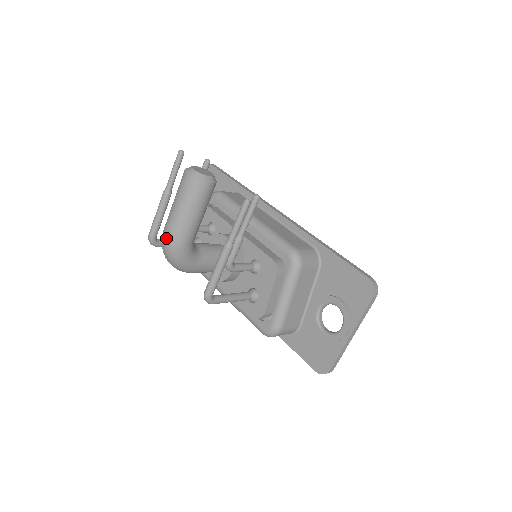
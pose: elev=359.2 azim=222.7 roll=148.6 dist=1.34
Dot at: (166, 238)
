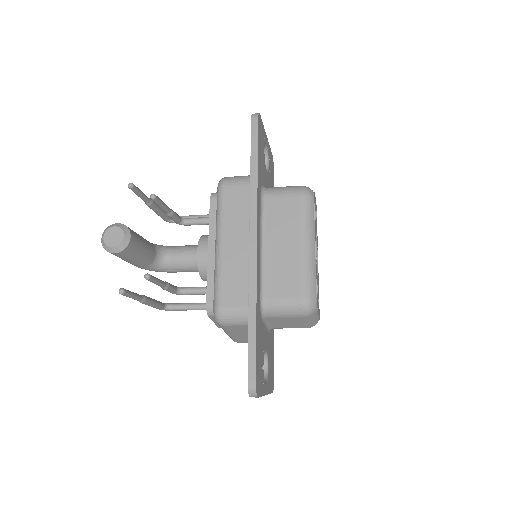
Dot at: occluded
